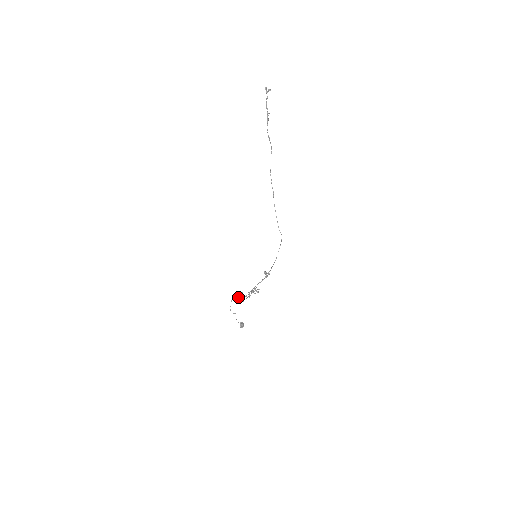
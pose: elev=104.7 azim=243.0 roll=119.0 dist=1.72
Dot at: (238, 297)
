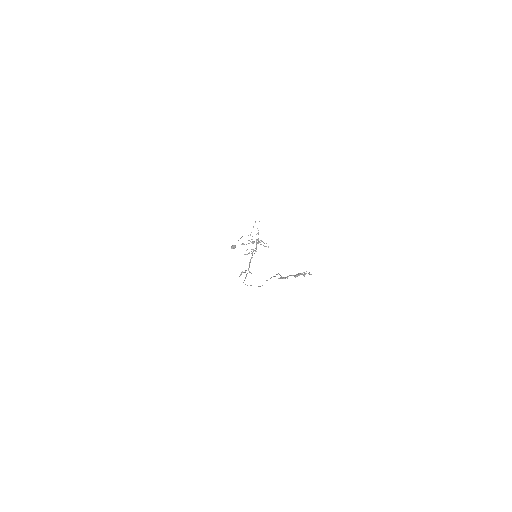
Dot at: (250, 235)
